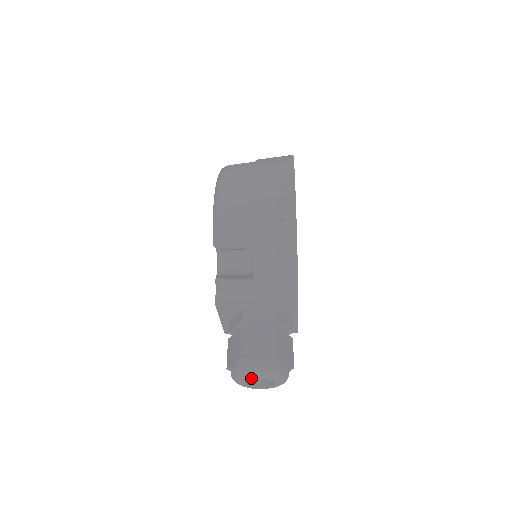
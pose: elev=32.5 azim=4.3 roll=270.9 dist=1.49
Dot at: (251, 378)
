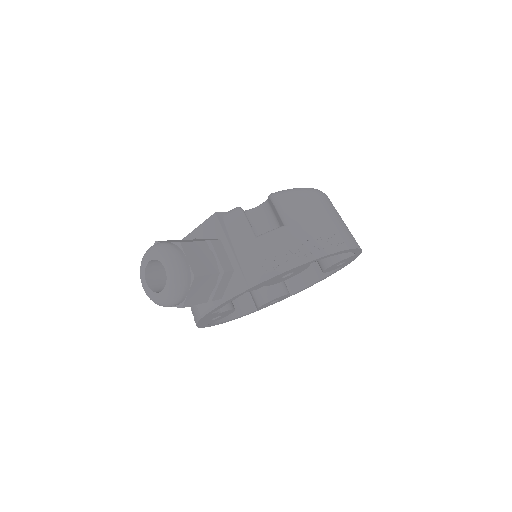
Dot at: (163, 260)
